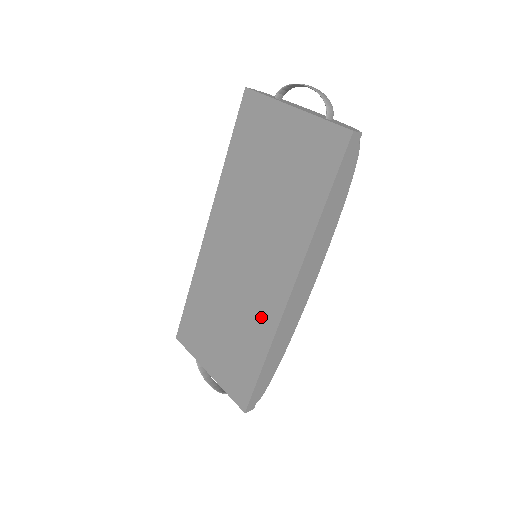
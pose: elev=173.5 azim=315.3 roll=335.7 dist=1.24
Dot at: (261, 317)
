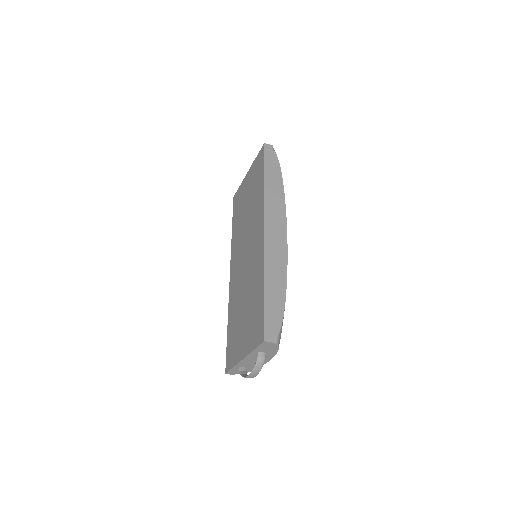
Dot at: (257, 266)
